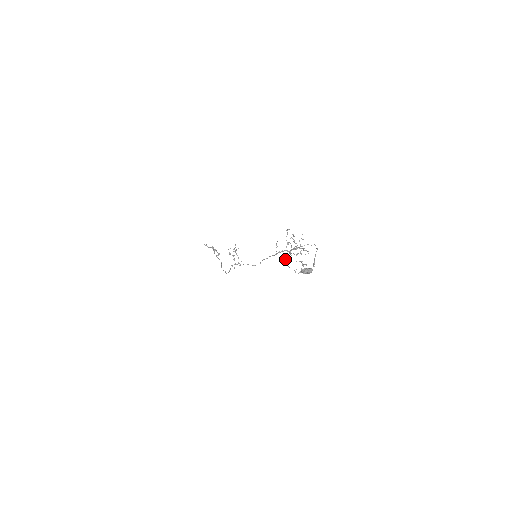
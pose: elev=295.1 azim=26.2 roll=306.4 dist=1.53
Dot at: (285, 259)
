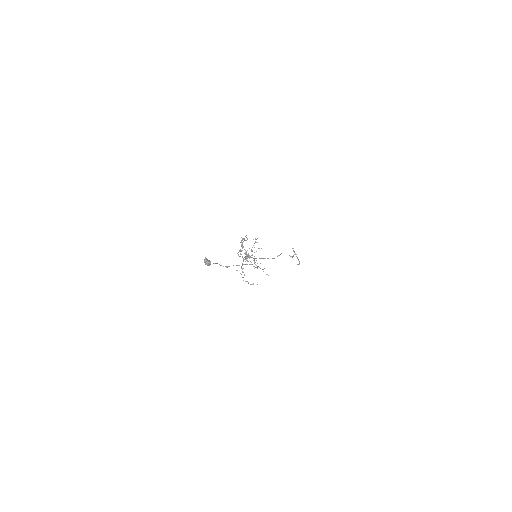
Dot at: (243, 261)
